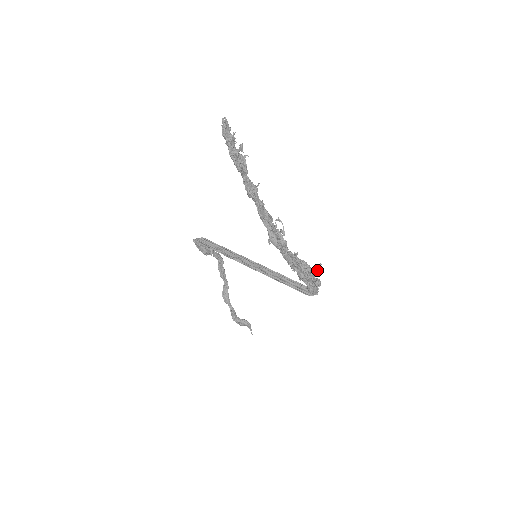
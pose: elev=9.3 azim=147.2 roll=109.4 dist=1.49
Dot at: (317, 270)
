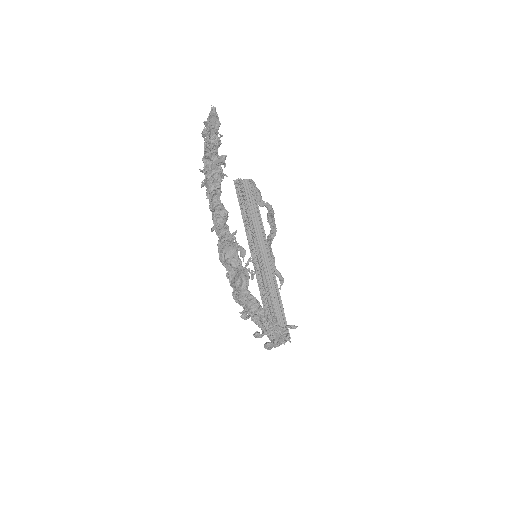
Dot at: (285, 330)
